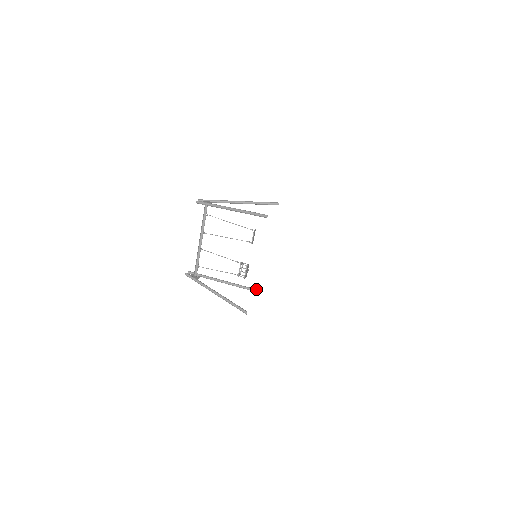
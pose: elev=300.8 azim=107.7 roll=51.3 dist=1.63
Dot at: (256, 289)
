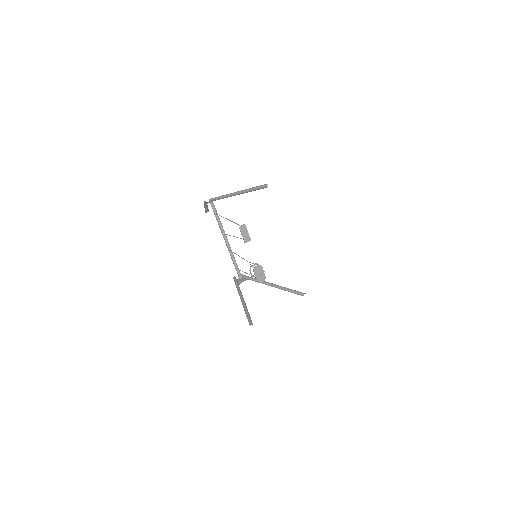
Dot at: (300, 292)
